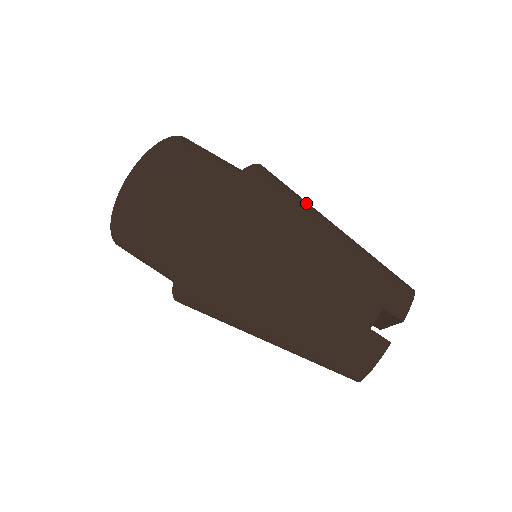
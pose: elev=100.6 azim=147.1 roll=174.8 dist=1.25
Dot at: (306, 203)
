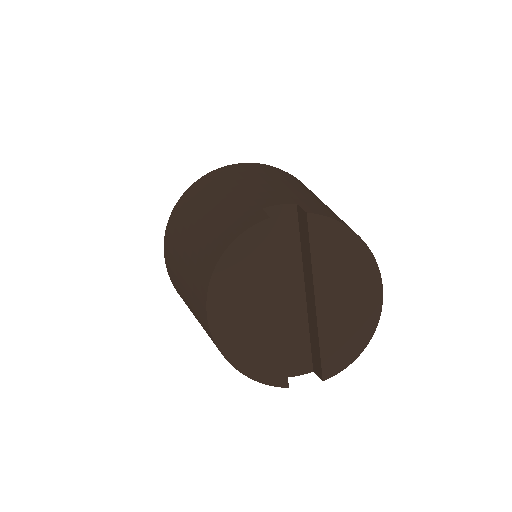
Dot at: occluded
